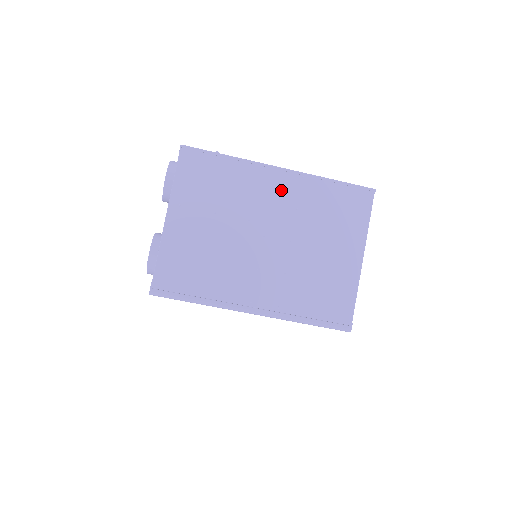
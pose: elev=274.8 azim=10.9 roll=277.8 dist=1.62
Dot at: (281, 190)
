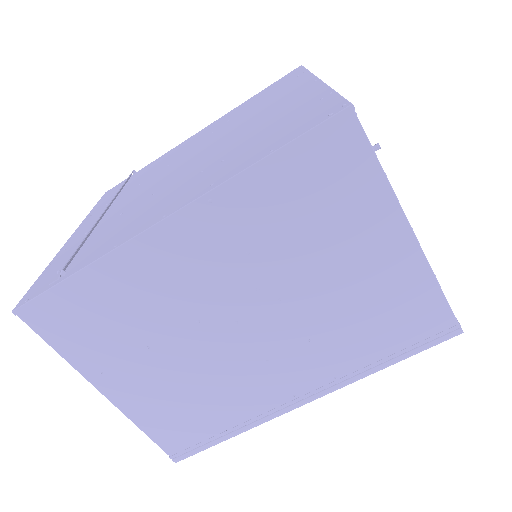
Dot at: (198, 249)
